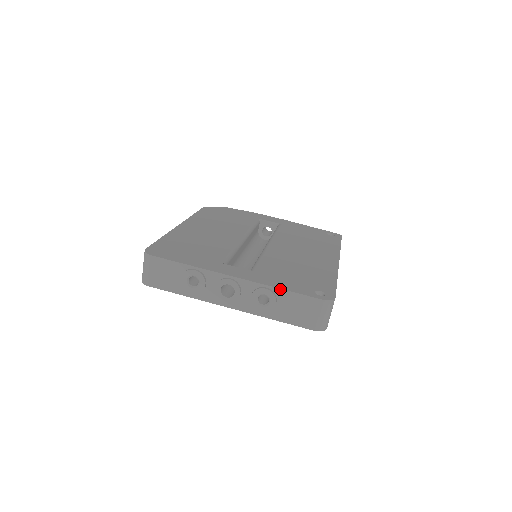
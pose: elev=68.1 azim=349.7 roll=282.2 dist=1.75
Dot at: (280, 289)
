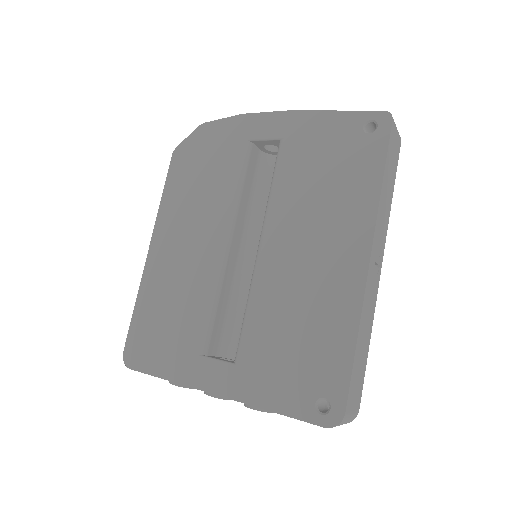
Dot at: occluded
